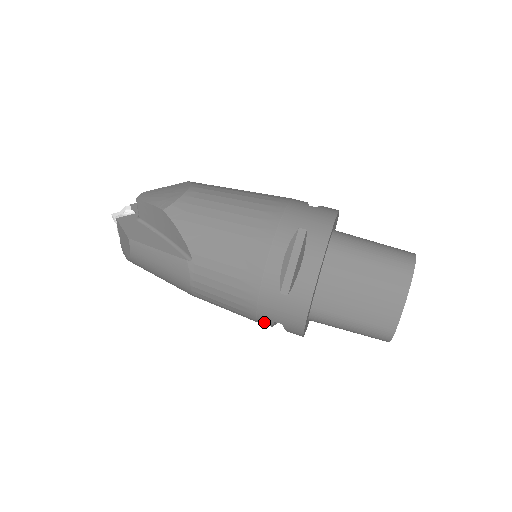
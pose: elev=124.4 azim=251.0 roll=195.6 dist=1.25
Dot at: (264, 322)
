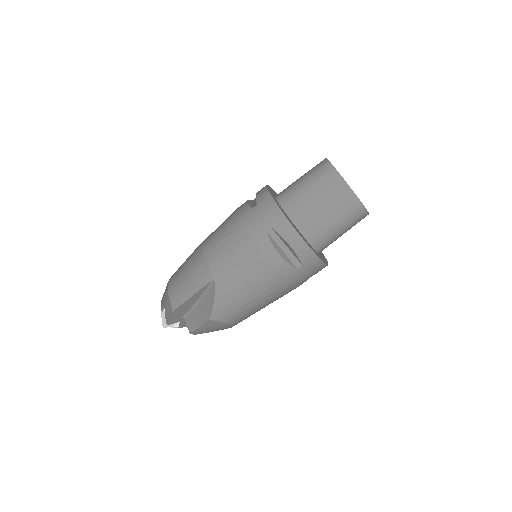
Dot at: occluded
